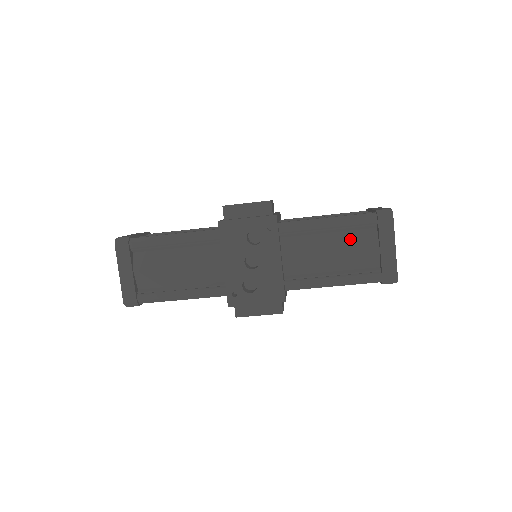
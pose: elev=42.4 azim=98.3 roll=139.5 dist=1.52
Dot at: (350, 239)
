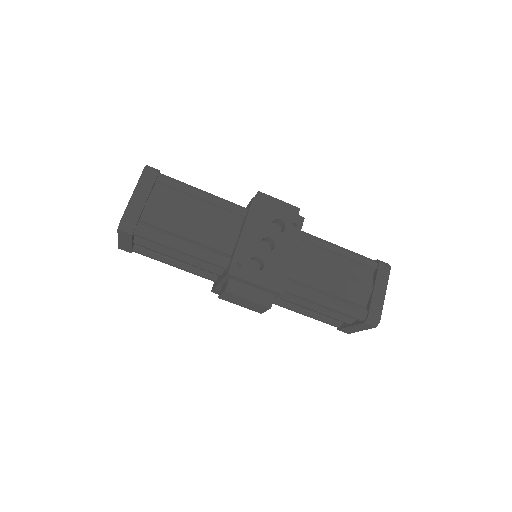
Dot at: (351, 271)
